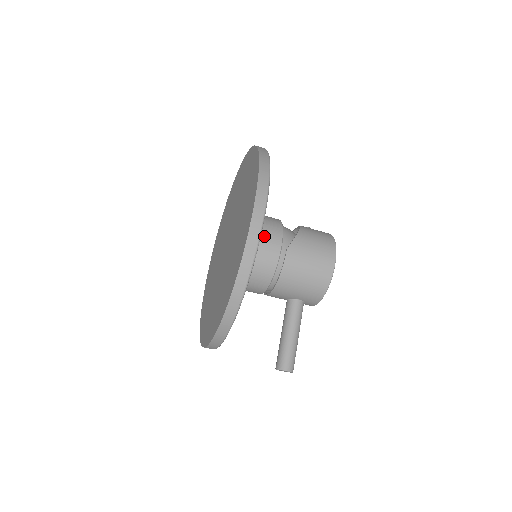
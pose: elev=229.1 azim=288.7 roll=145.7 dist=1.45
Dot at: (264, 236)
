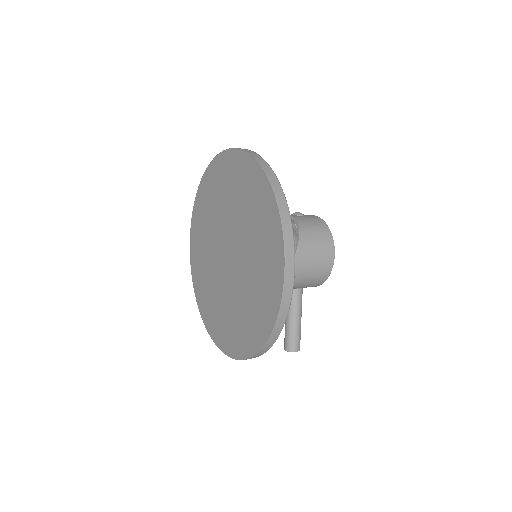
Dot at: occluded
